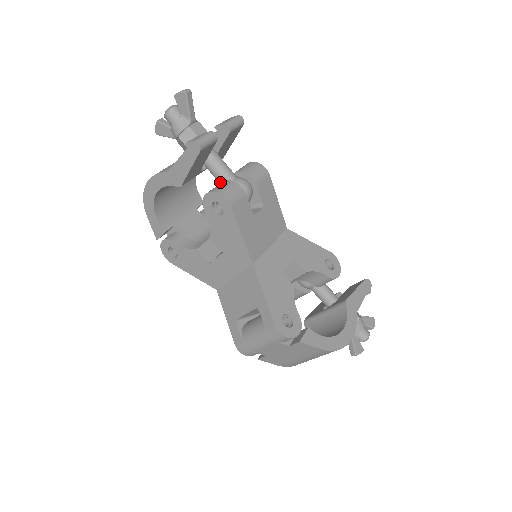
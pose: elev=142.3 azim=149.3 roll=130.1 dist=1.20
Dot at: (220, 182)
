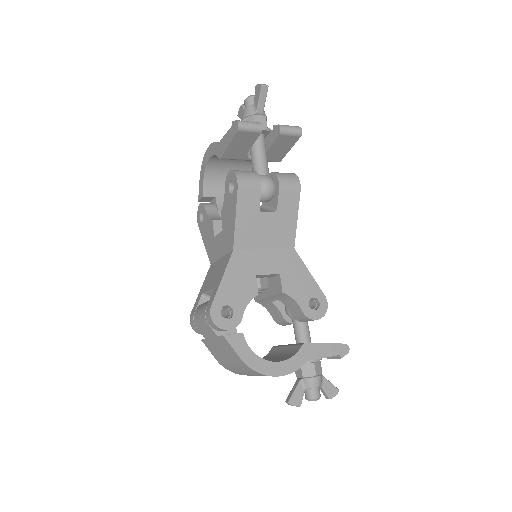
Dot at: occluded
